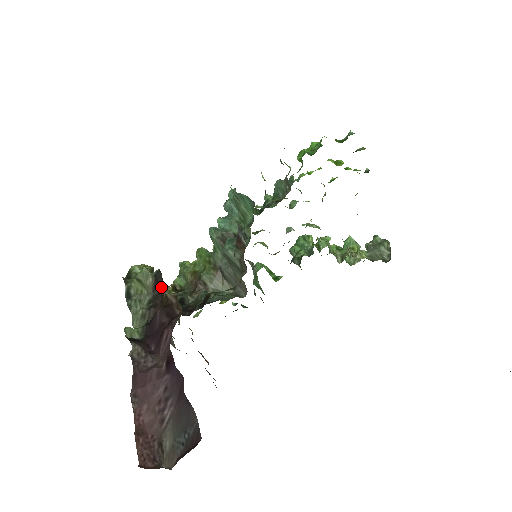
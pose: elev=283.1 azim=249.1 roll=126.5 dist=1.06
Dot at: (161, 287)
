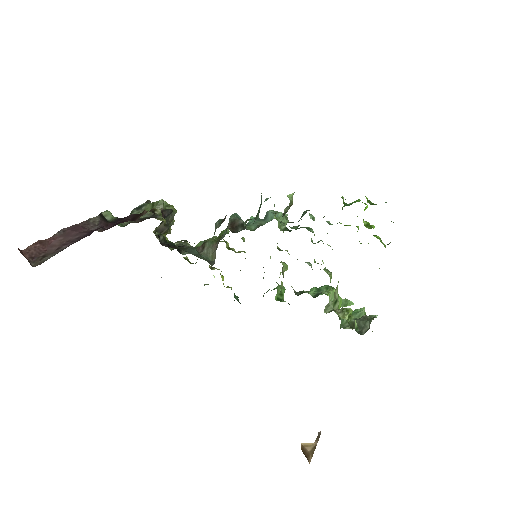
Dot at: occluded
